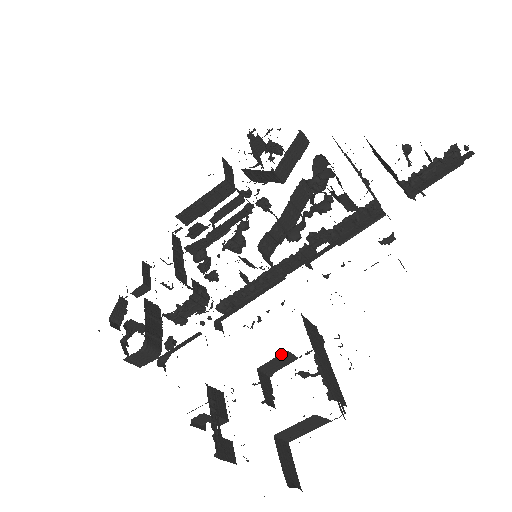
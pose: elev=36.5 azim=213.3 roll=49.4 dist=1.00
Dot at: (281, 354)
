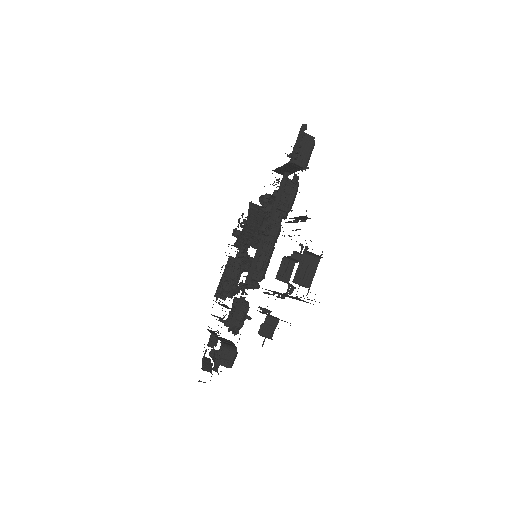
Dot at: (282, 262)
